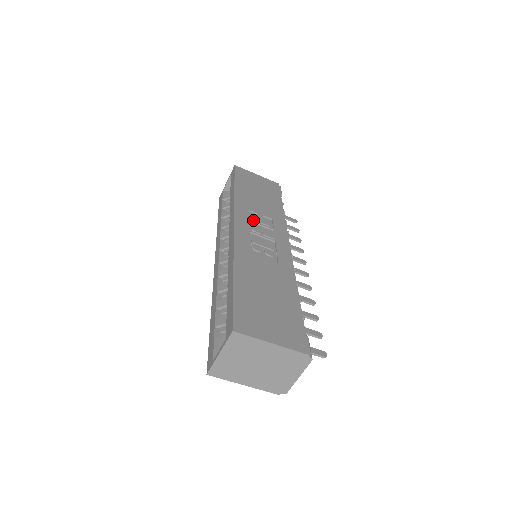
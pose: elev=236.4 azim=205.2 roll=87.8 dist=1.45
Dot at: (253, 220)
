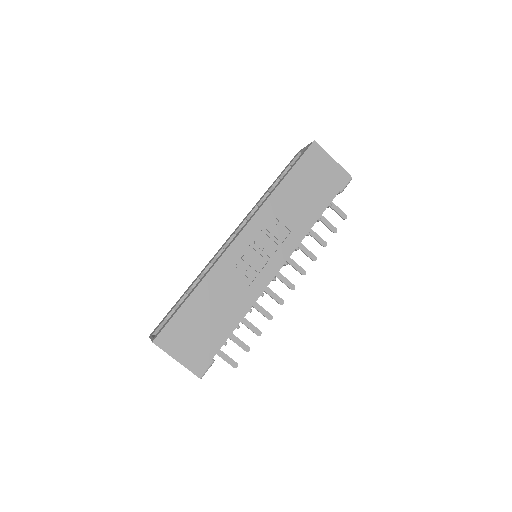
Dot at: (267, 230)
